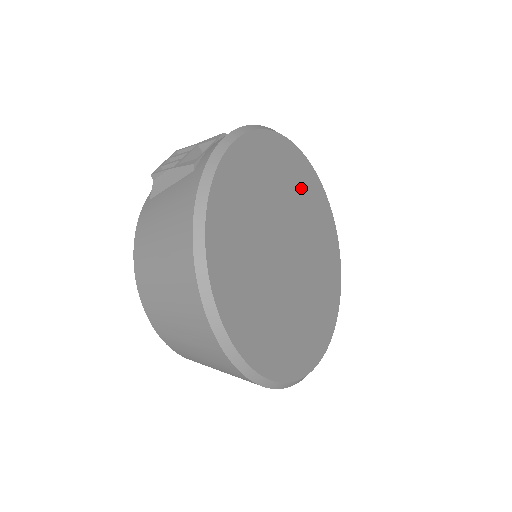
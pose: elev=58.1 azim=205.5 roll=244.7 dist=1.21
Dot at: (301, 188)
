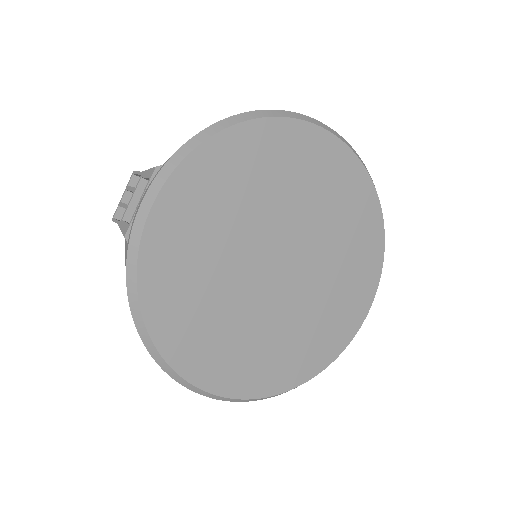
Dot at: (289, 170)
